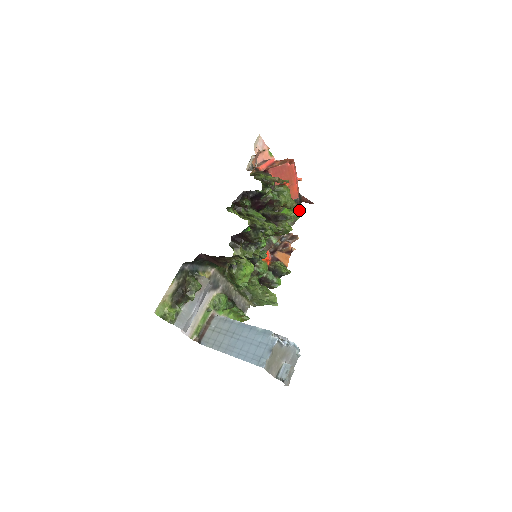
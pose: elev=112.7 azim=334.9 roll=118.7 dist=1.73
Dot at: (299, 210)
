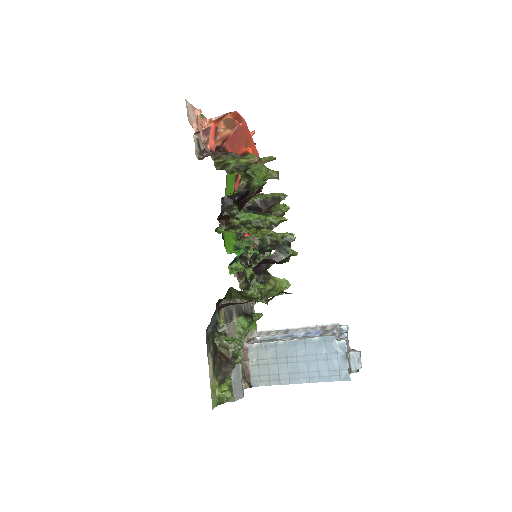
Dot at: occluded
